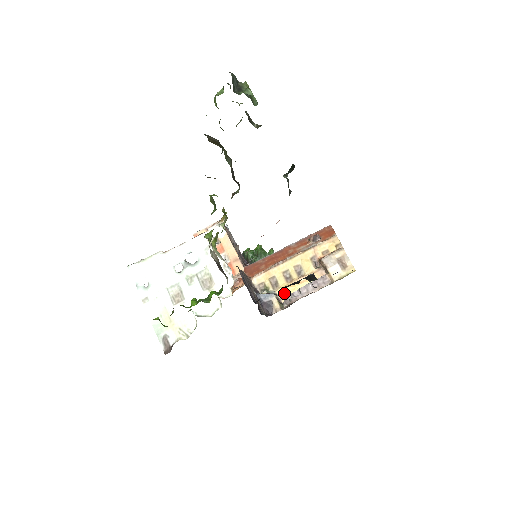
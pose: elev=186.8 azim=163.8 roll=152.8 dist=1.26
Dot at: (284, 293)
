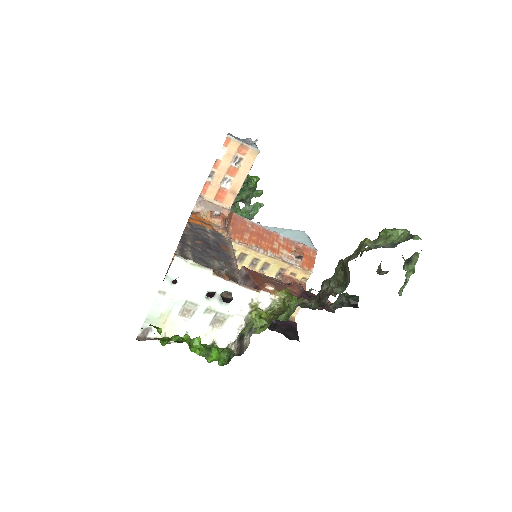
Dot at: occluded
